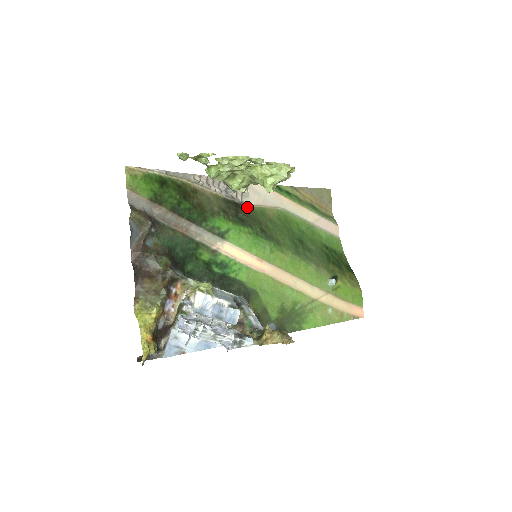
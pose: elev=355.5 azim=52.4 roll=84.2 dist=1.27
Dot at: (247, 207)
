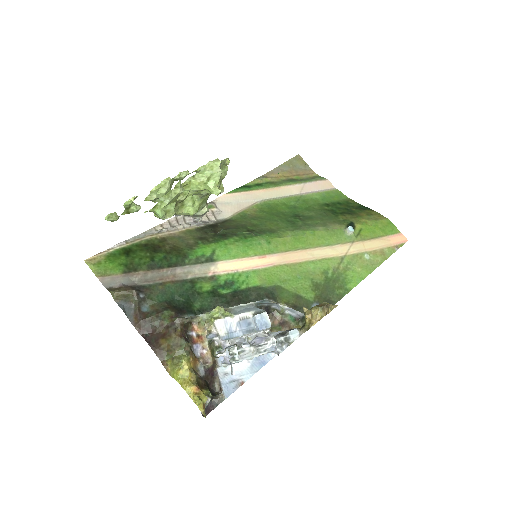
Dot at: (225, 222)
